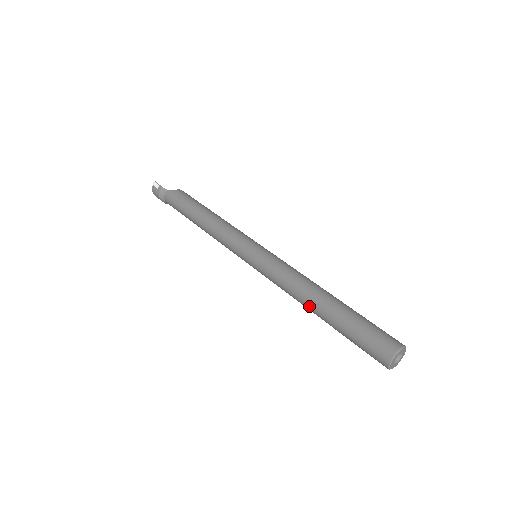
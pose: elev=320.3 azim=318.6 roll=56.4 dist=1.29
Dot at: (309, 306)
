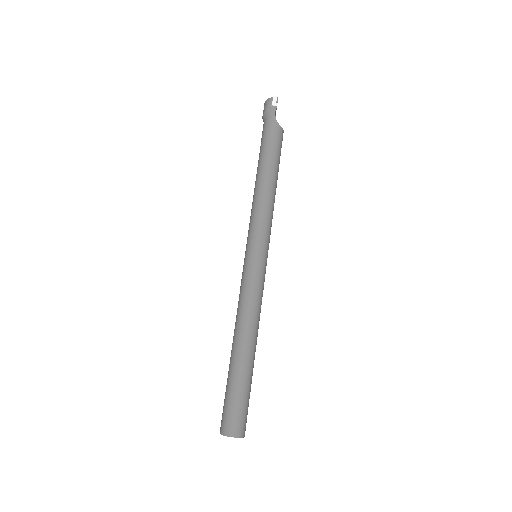
Dot at: (235, 338)
